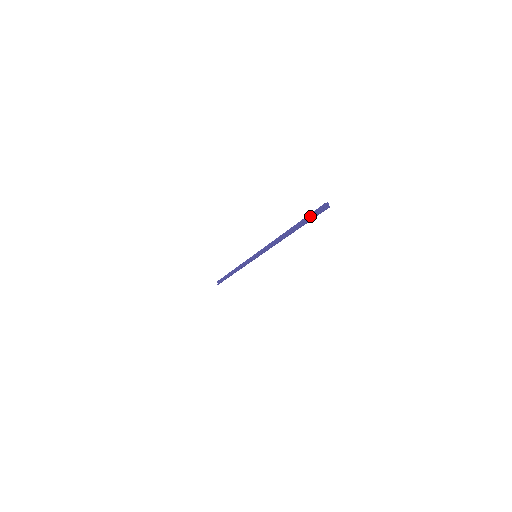
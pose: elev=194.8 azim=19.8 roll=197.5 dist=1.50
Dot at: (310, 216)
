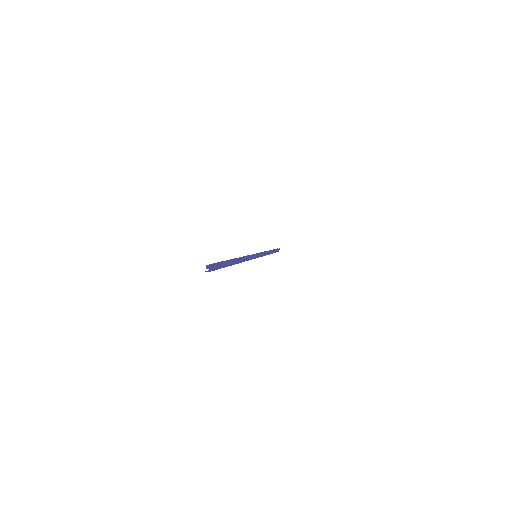
Dot at: occluded
